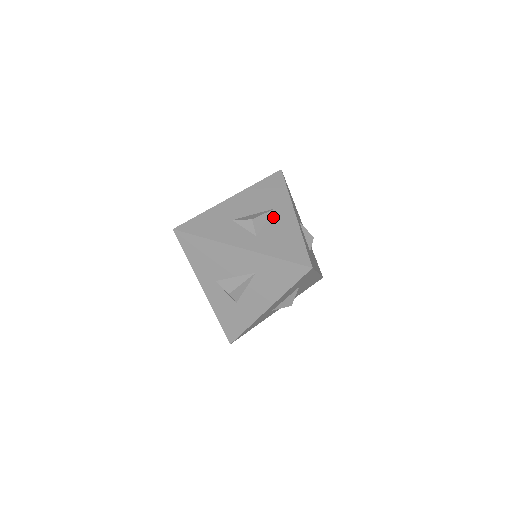
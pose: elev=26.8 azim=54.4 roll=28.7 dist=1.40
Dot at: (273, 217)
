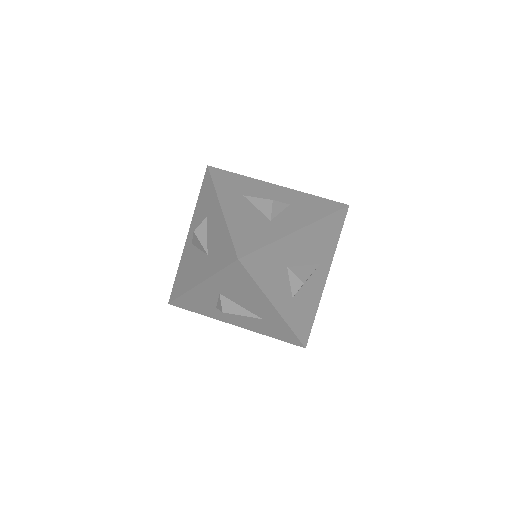
Dot at: (314, 276)
